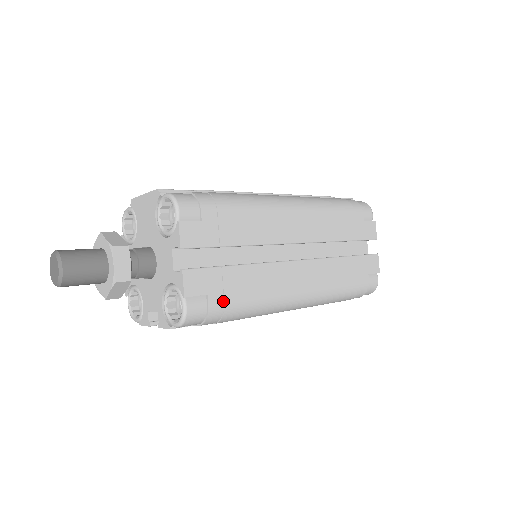
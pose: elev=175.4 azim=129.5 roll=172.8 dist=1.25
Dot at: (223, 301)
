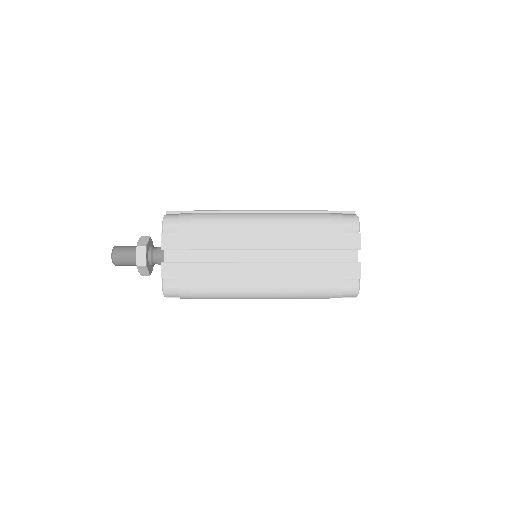
Dot at: (190, 285)
